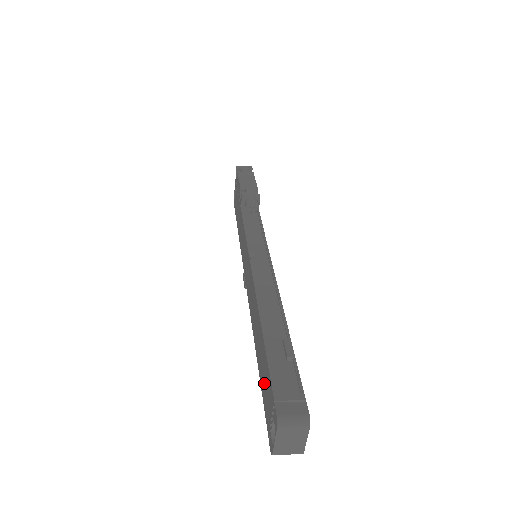
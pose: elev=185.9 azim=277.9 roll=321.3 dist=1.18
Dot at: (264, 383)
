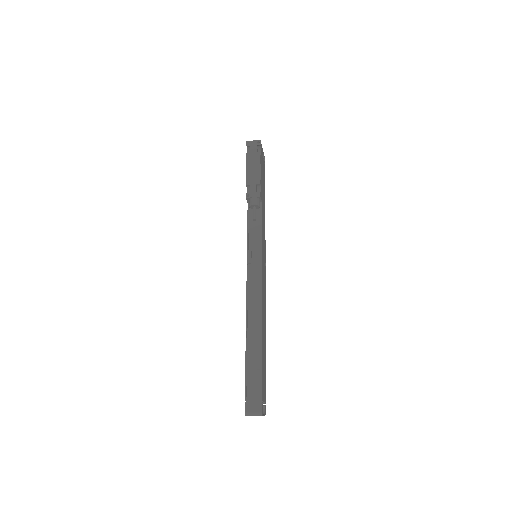
Dot at: occluded
